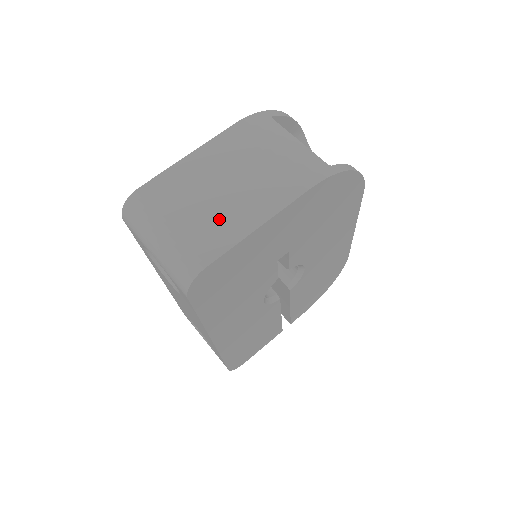
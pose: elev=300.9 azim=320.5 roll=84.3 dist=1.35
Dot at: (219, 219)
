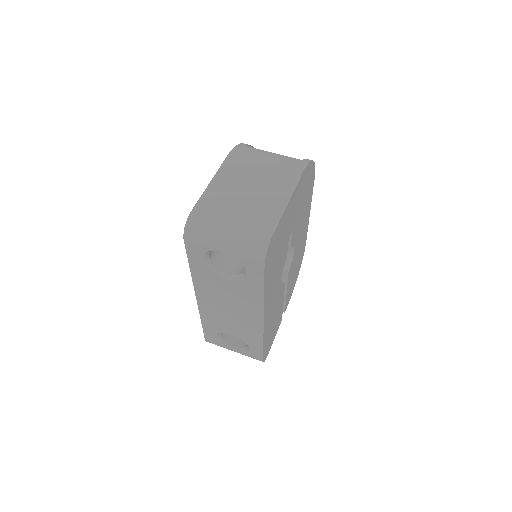
Dot at: (260, 208)
